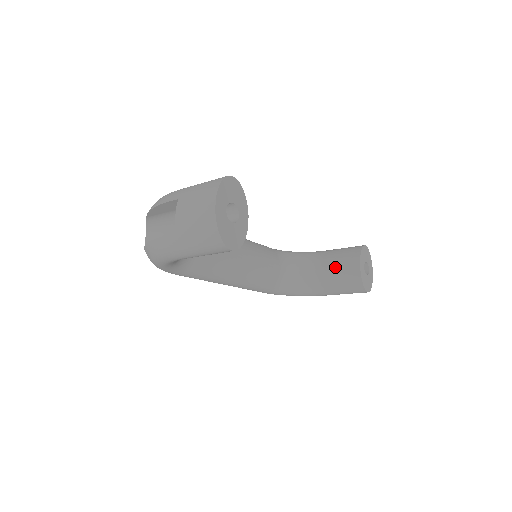
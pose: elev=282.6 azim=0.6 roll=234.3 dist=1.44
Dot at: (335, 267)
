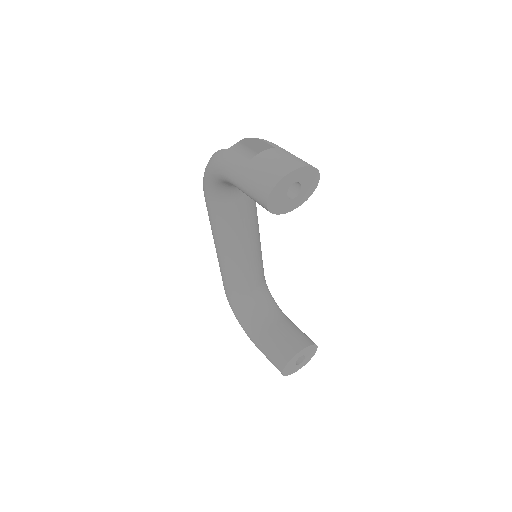
Dot at: (284, 334)
